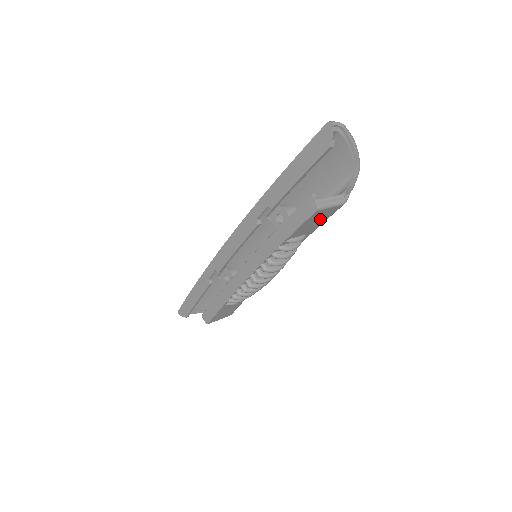
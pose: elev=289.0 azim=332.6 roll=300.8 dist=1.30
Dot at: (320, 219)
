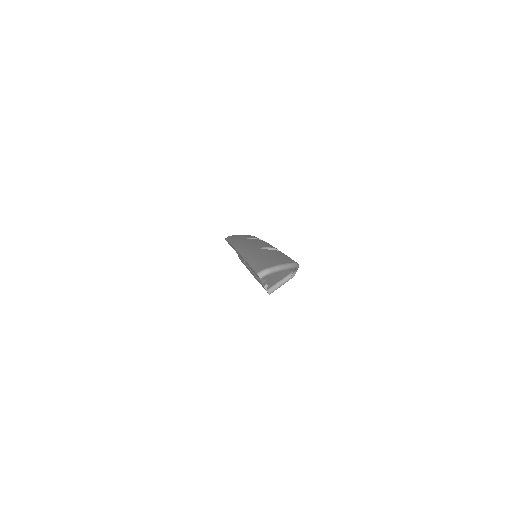
Dot at: occluded
